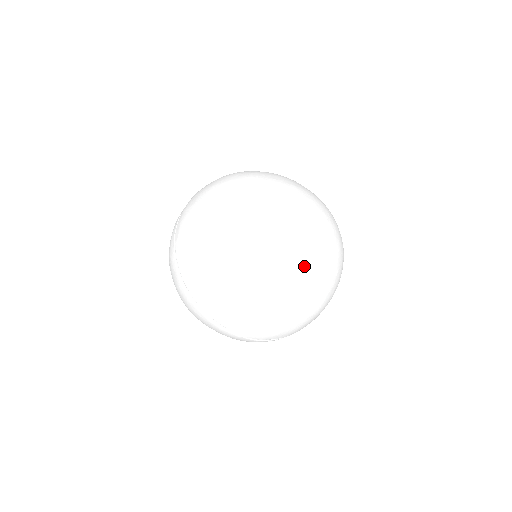
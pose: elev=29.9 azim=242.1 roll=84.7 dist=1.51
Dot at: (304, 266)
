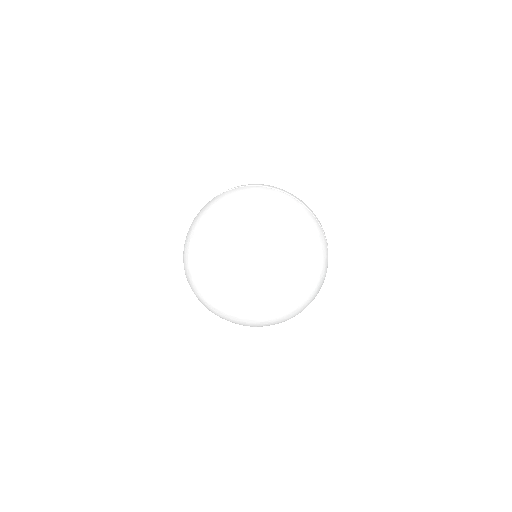
Dot at: (252, 312)
